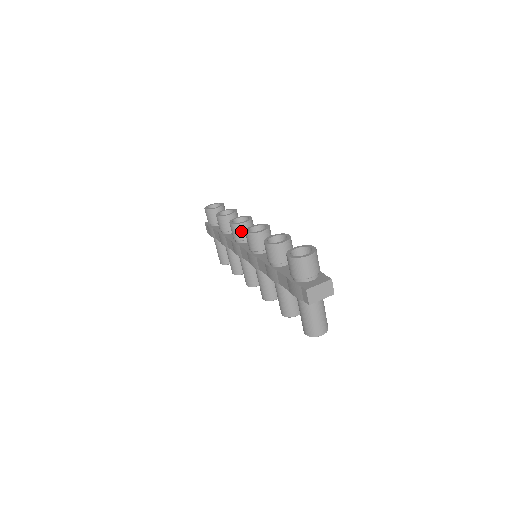
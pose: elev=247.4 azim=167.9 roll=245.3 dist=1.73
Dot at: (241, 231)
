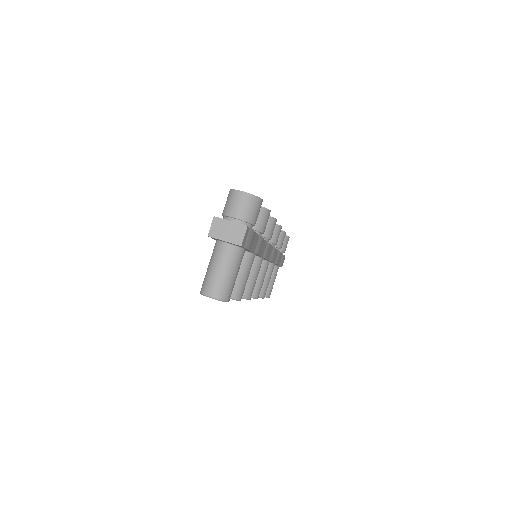
Dot at: occluded
